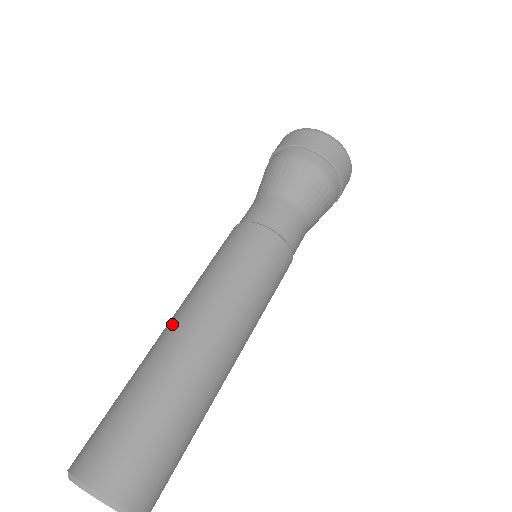
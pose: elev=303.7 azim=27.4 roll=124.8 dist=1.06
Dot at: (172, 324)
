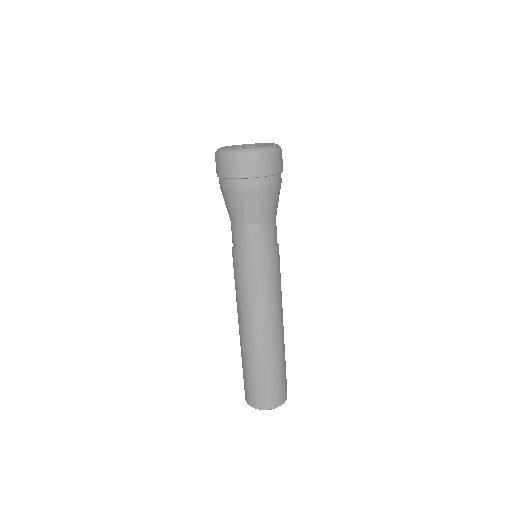
Dot at: (239, 328)
